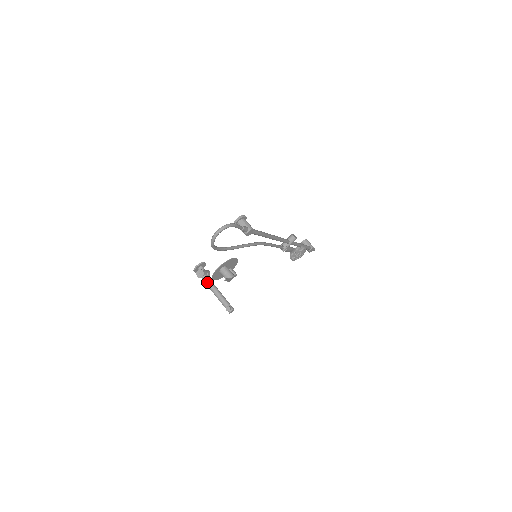
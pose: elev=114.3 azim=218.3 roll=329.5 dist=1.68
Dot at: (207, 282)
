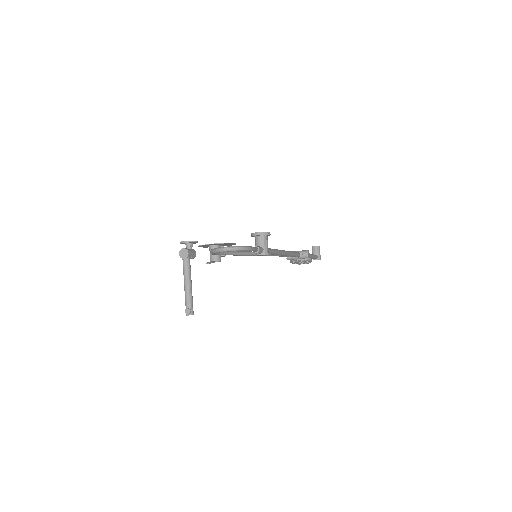
Dot at: (185, 268)
